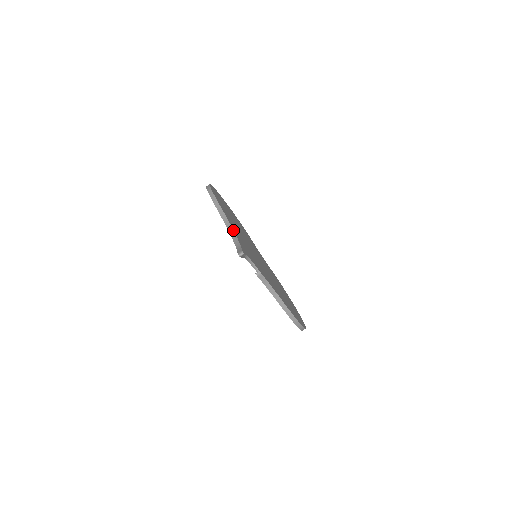
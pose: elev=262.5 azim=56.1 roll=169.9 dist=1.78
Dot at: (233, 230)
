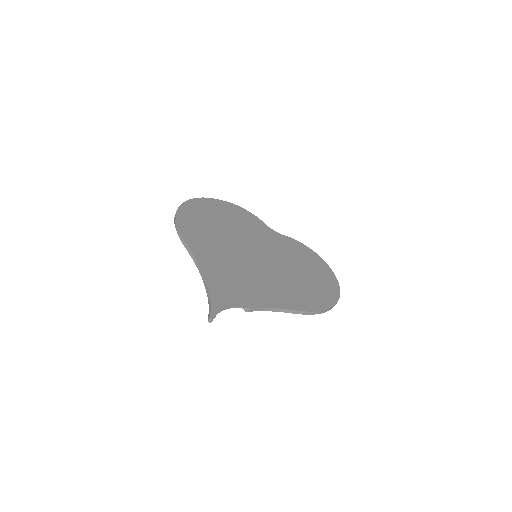
Dot at: (204, 277)
